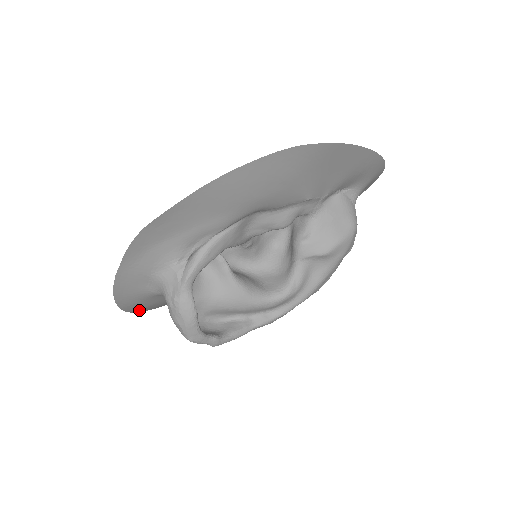
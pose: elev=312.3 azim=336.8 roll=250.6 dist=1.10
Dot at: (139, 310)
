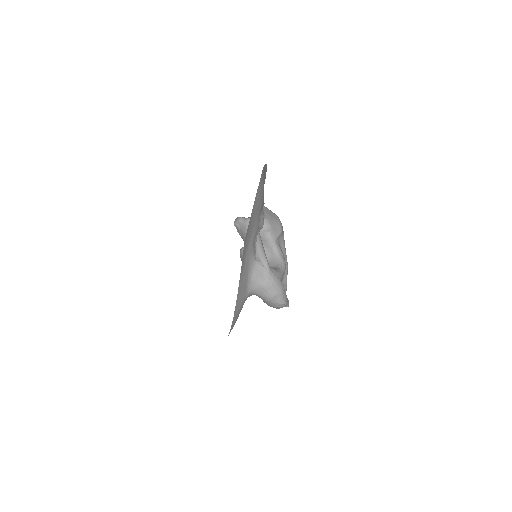
Dot at: occluded
